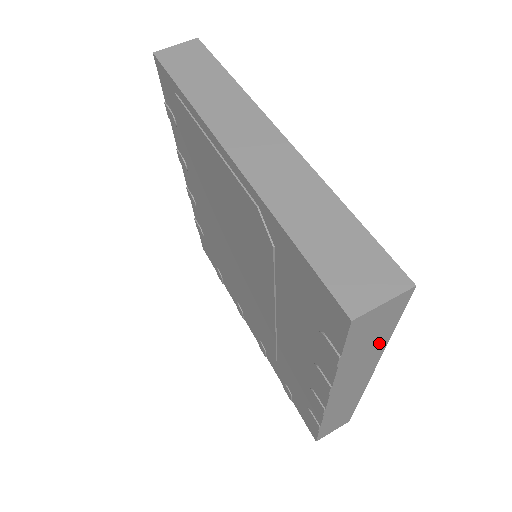
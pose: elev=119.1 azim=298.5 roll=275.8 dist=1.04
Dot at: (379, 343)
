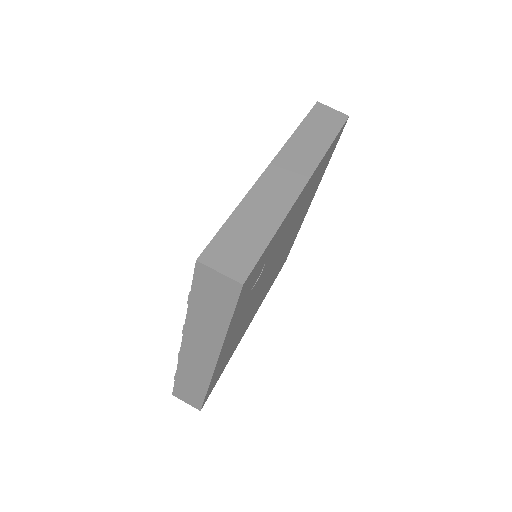
Dot at: (220, 321)
